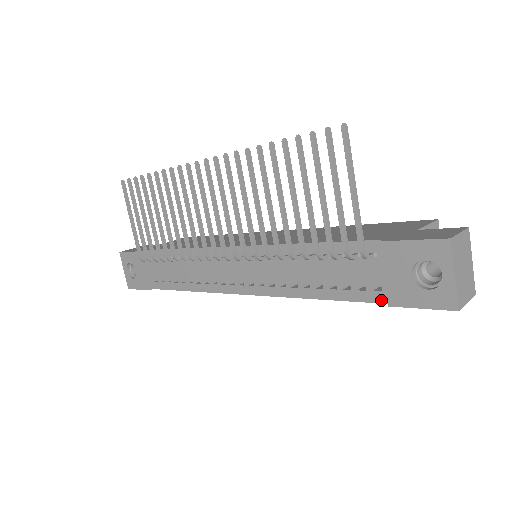
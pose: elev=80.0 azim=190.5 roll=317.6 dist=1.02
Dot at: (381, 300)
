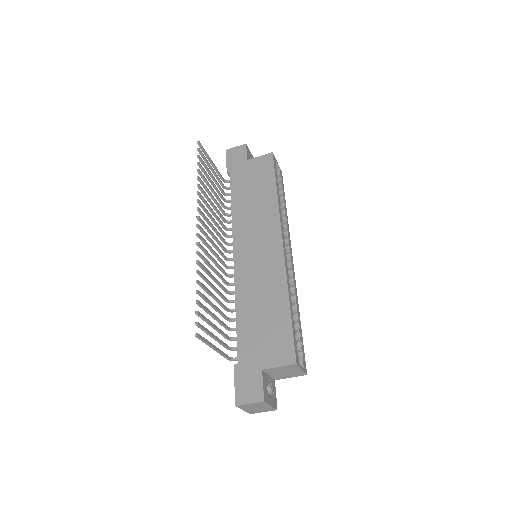
Dot at: occluded
